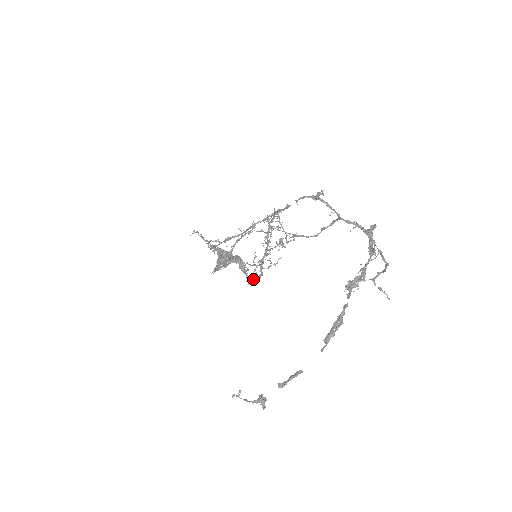
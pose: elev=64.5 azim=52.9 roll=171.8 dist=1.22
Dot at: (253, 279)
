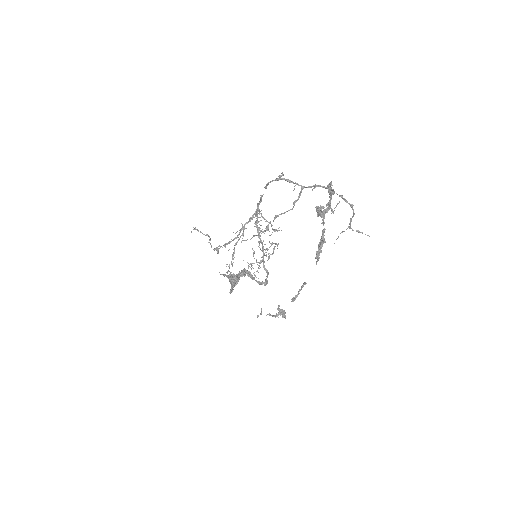
Dot at: (263, 283)
